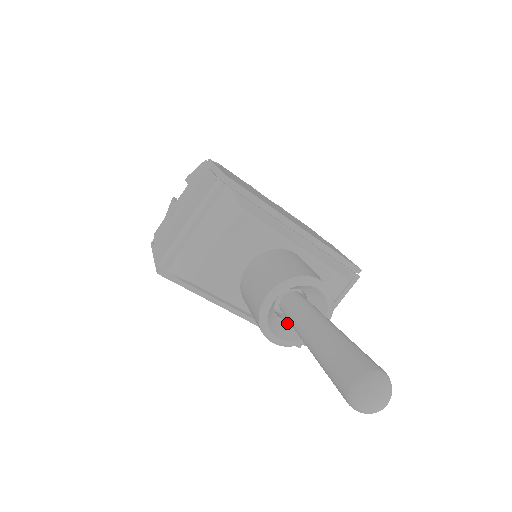
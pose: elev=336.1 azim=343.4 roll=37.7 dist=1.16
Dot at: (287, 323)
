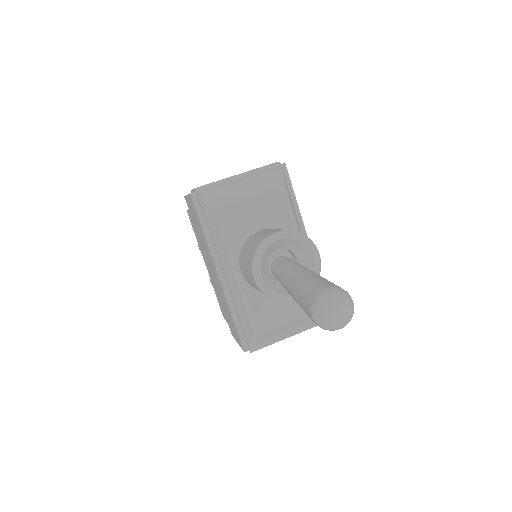
Dot at: (271, 277)
